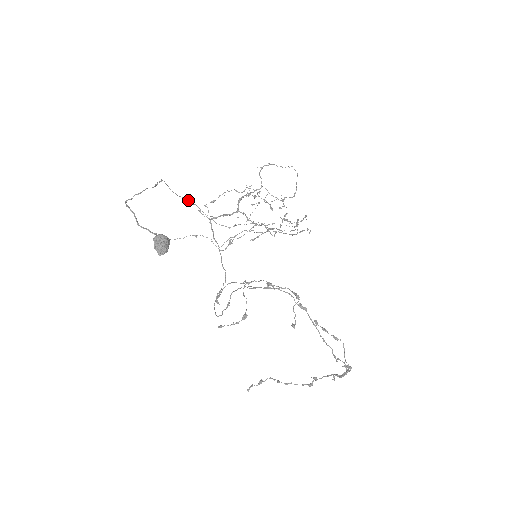
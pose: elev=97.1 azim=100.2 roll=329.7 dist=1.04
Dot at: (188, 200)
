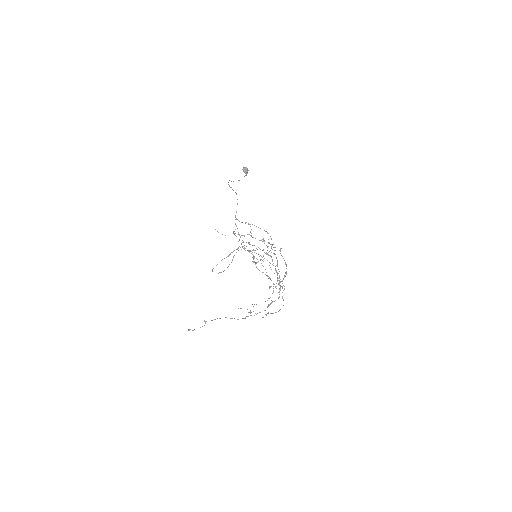
Dot at: occluded
